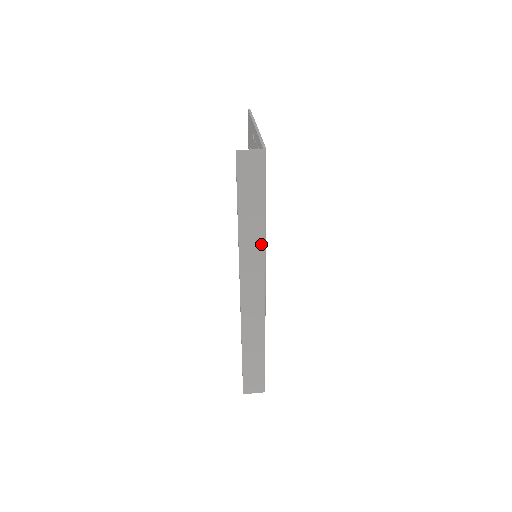
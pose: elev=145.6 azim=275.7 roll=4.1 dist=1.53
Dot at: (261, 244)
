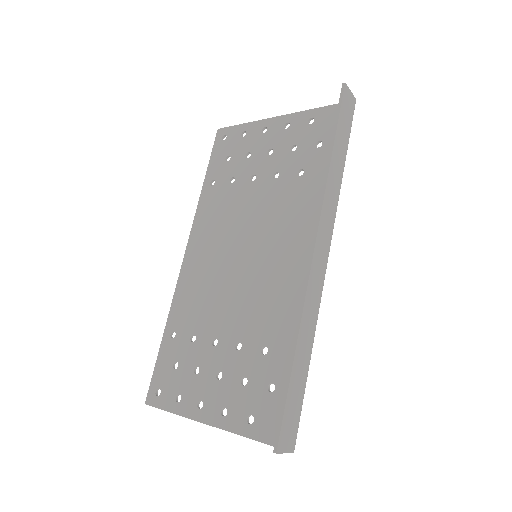
Dot at: (338, 193)
